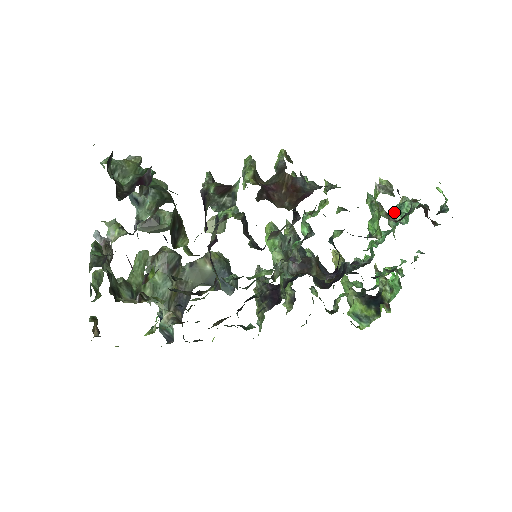
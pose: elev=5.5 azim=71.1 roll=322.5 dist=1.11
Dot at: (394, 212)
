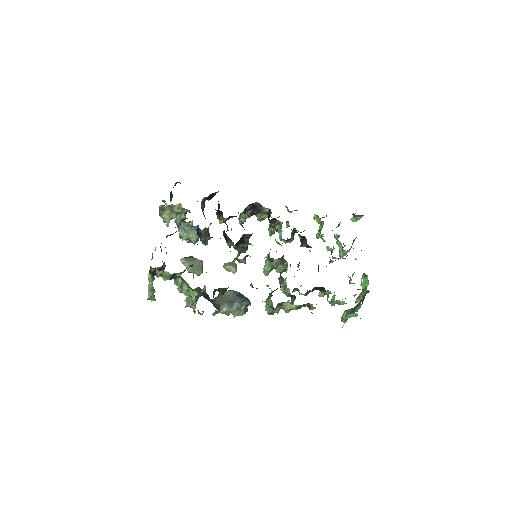
Dot at: occluded
